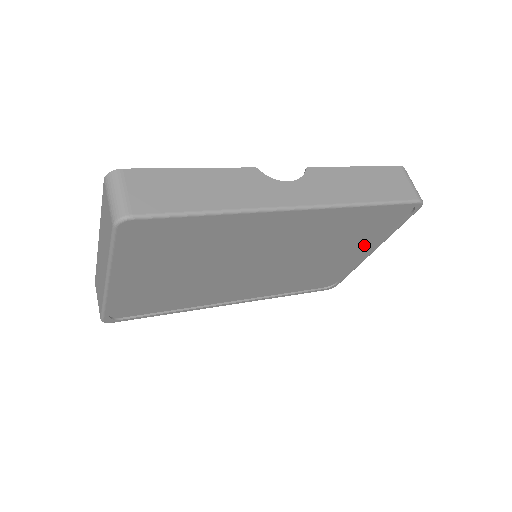
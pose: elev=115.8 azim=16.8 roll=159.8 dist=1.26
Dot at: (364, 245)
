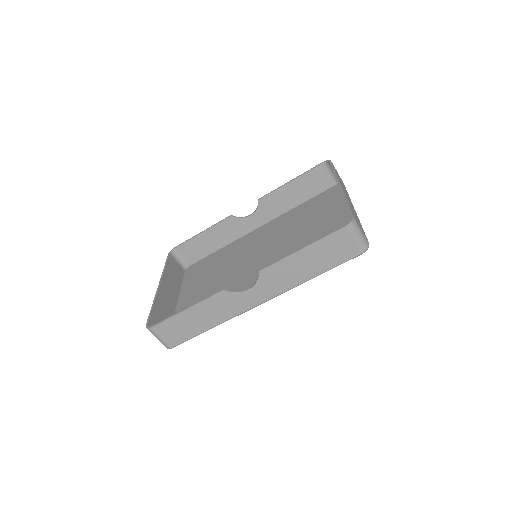
Dot at: (340, 224)
